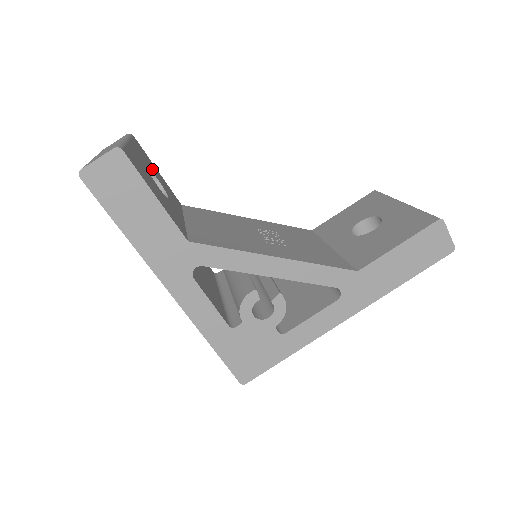
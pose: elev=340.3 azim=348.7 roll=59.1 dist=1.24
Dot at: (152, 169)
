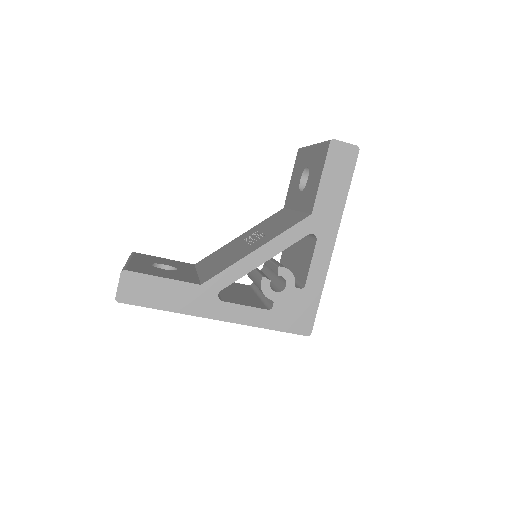
Dot at: (157, 262)
